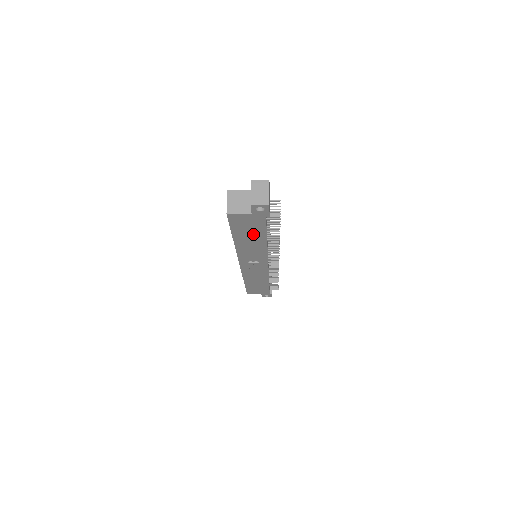
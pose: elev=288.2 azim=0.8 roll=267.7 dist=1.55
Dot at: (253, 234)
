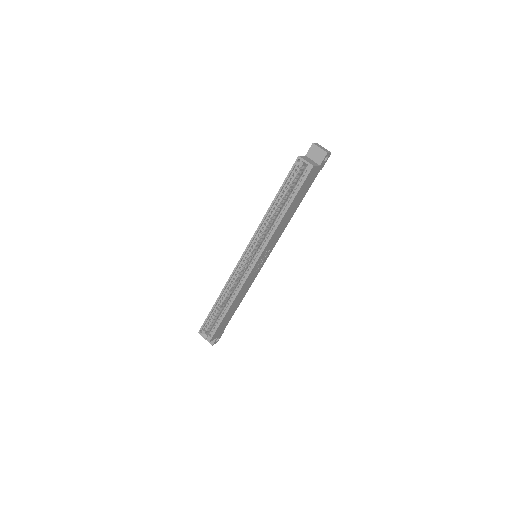
Dot at: (299, 199)
